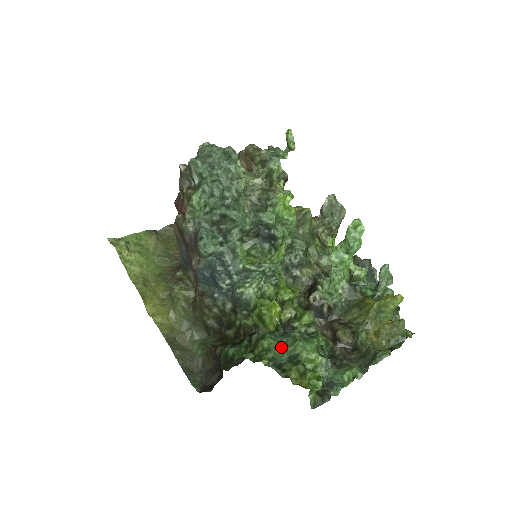
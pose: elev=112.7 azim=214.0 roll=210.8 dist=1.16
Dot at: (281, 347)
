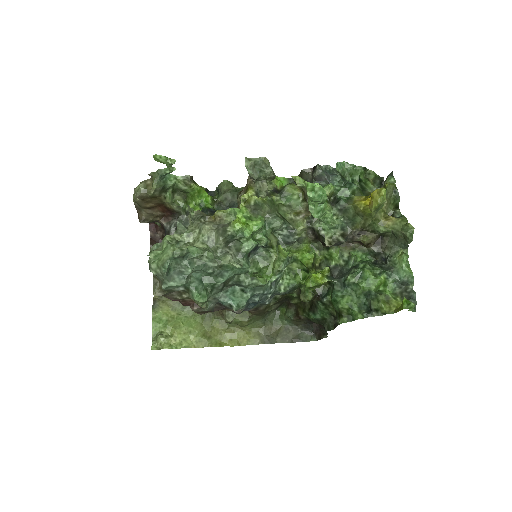
Dot at: (353, 295)
